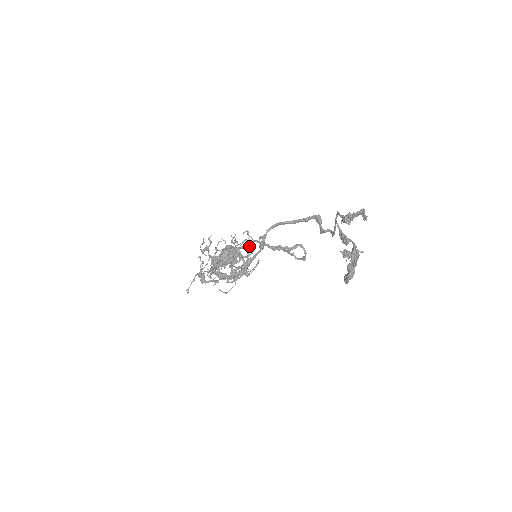
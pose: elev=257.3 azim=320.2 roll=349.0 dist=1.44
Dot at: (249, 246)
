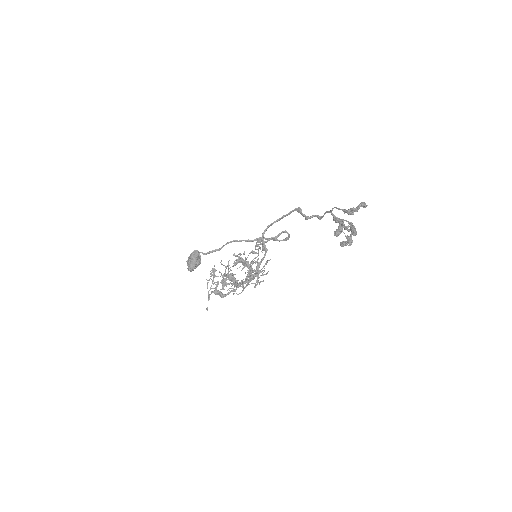
Dot at: (254, 253)
